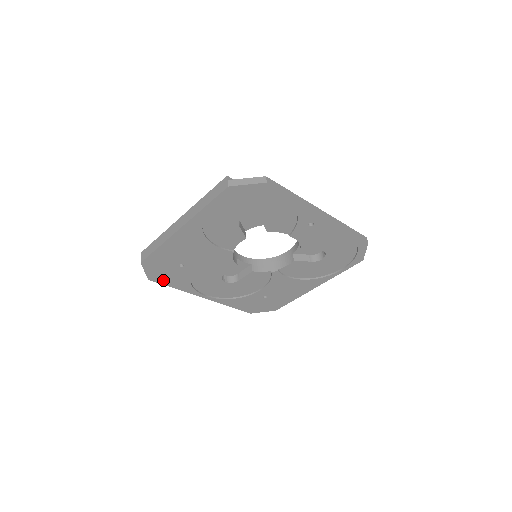
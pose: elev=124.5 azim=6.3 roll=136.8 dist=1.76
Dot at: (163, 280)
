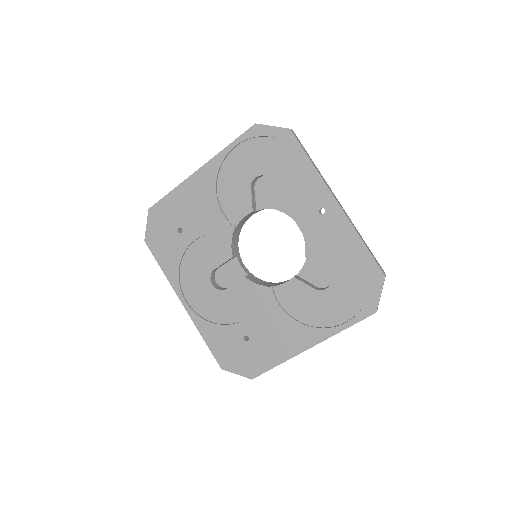
Dot at: (157, 249)
